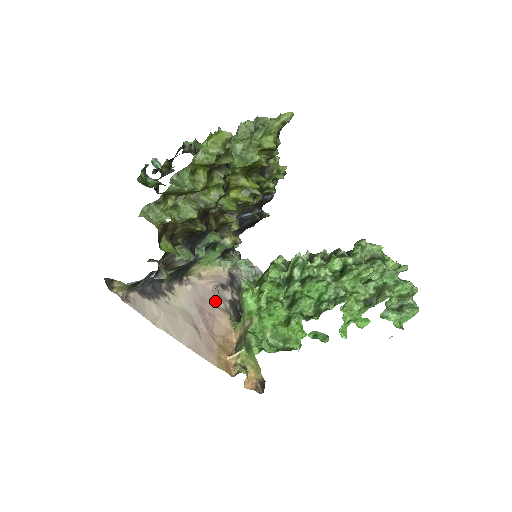
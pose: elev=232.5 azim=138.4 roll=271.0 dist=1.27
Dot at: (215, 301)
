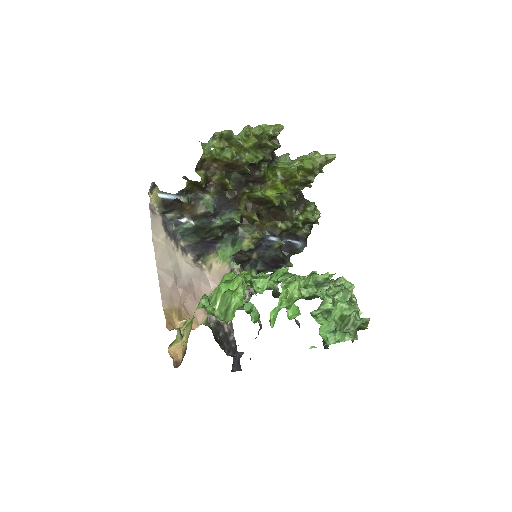
Dot at: occluded
